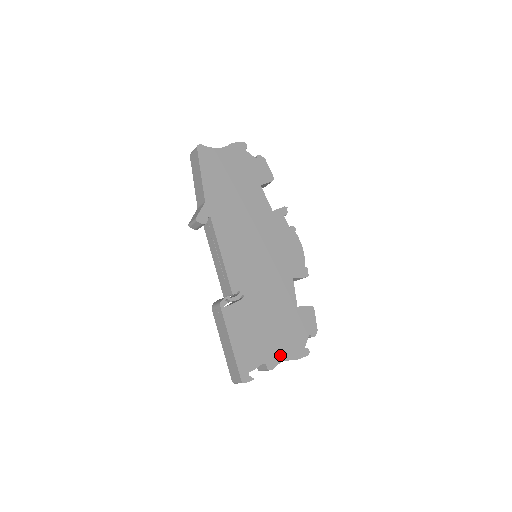
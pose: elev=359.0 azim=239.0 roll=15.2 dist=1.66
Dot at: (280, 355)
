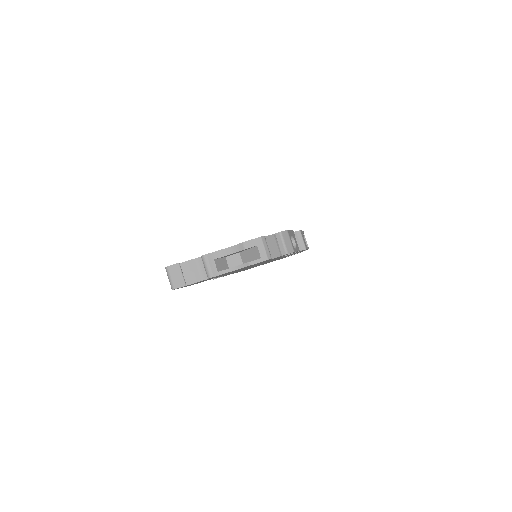
Dot at: occluded
